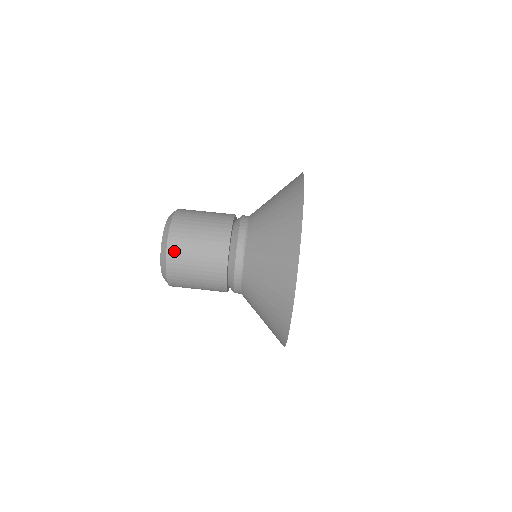
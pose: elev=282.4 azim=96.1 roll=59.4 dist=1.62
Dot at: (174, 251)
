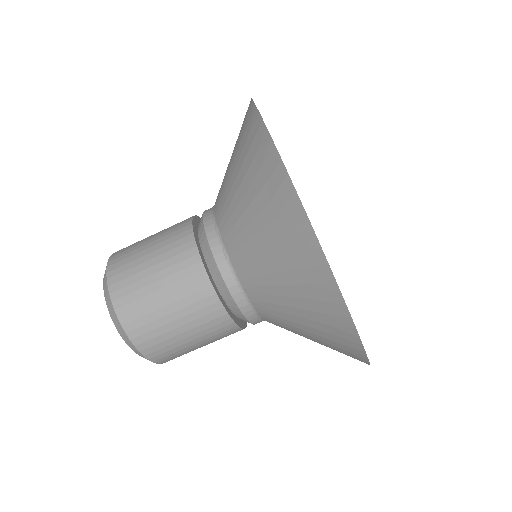
Dot at: (131, 318)
